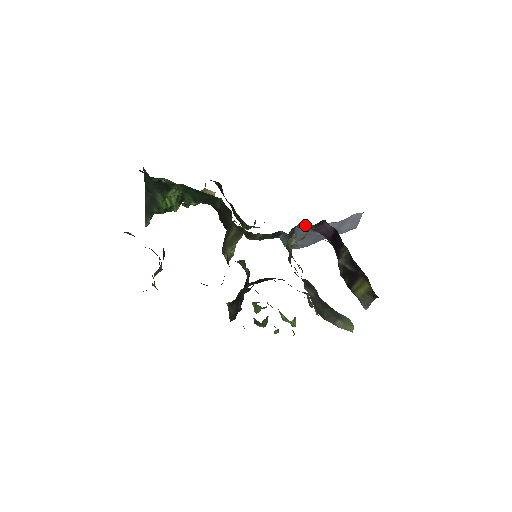
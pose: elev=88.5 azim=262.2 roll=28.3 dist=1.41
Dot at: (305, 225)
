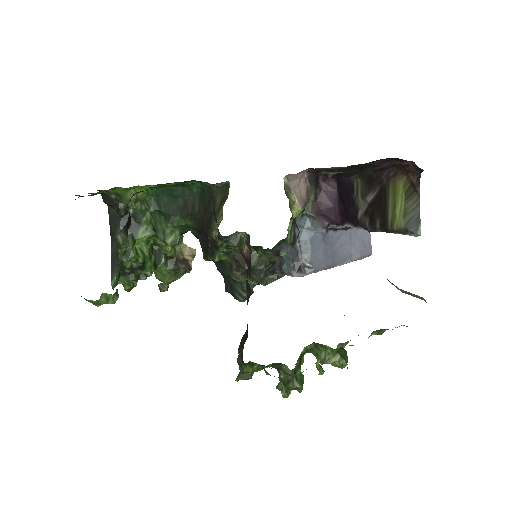
Dot at: (306, 223)
